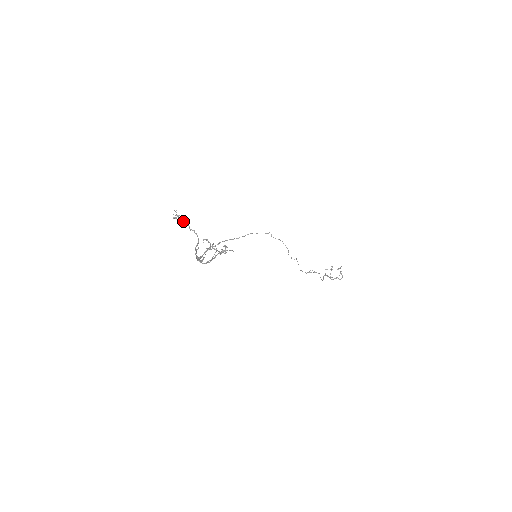
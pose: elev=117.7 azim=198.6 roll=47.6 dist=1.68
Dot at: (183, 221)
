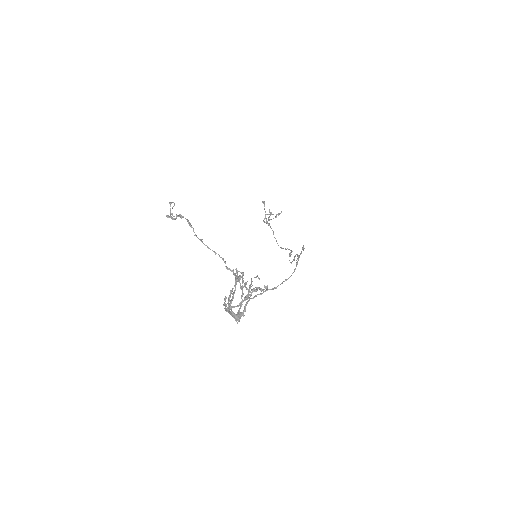
Dot at: (201, 239)
